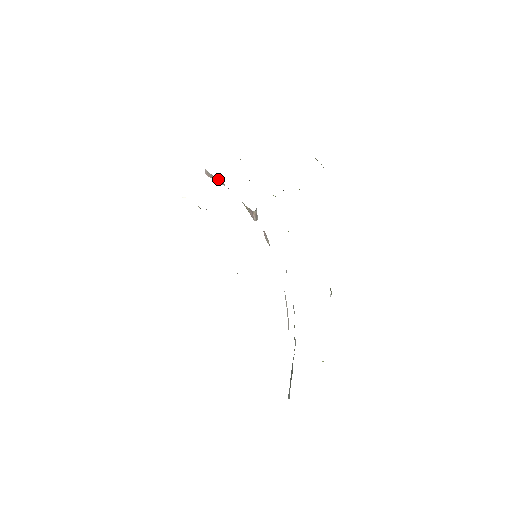
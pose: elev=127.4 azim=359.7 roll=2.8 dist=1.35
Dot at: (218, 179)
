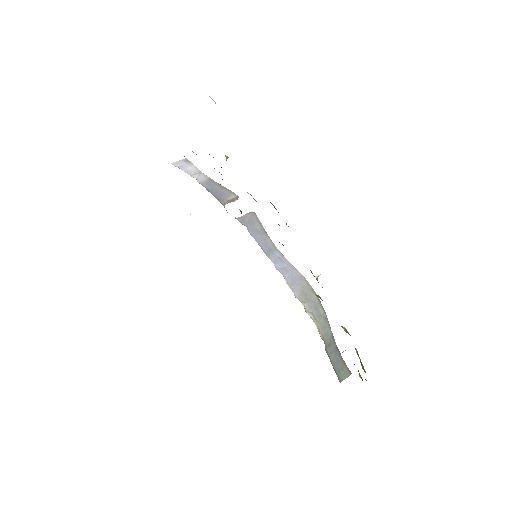
Dot at: occluded
